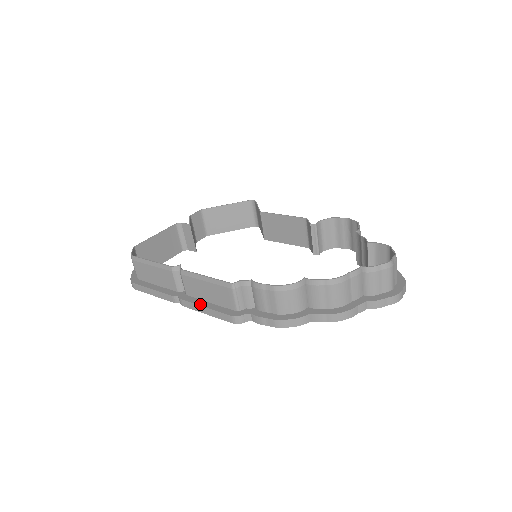
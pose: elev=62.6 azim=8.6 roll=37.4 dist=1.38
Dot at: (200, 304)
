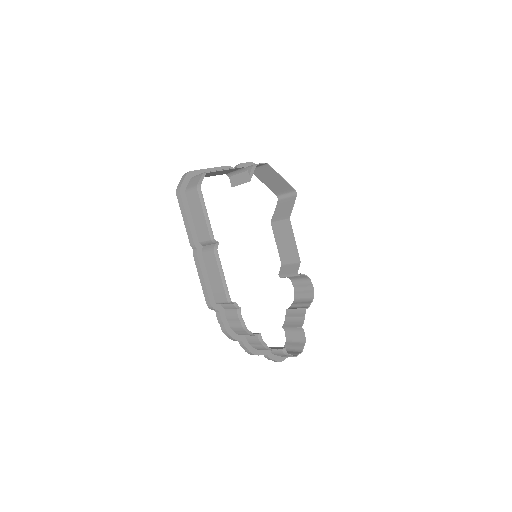
Dot at: (203, 273)
